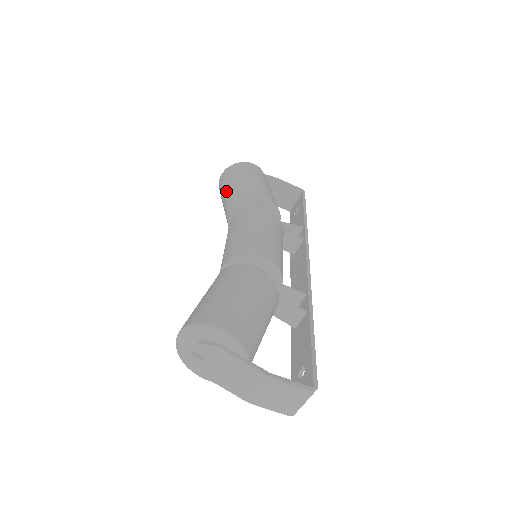
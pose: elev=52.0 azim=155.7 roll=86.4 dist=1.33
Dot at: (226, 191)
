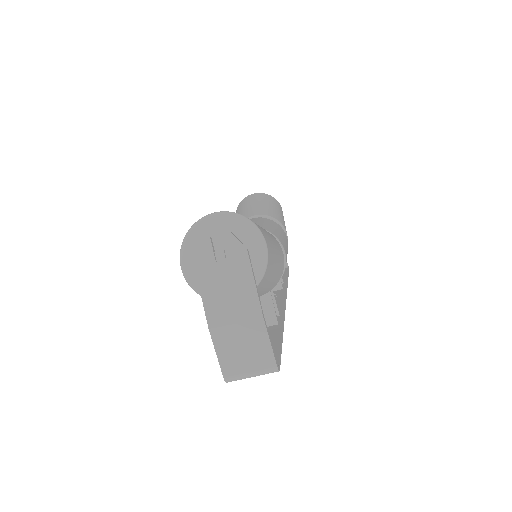
Dot at: (257, 202)
